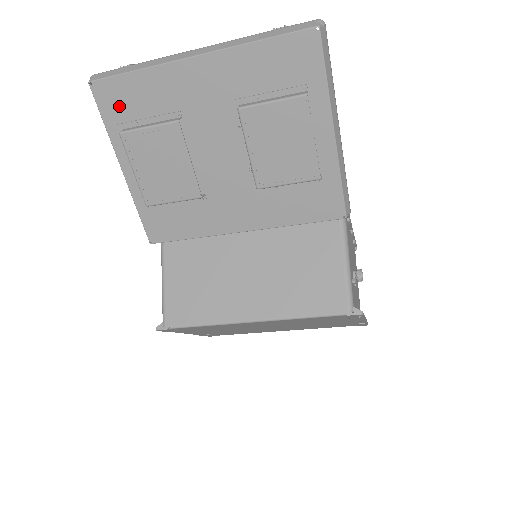
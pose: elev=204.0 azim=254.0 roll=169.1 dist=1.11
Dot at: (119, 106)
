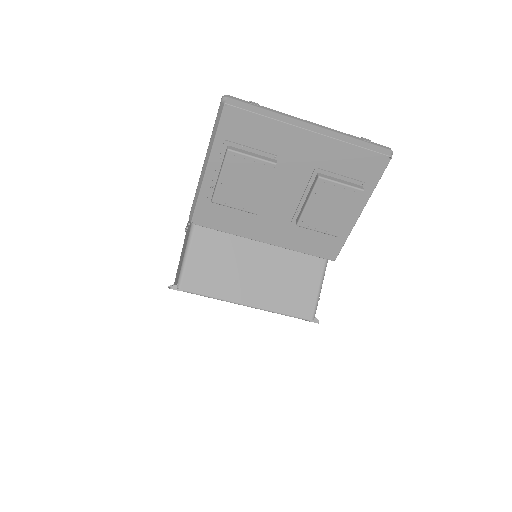
Dot at: (236, 130)
